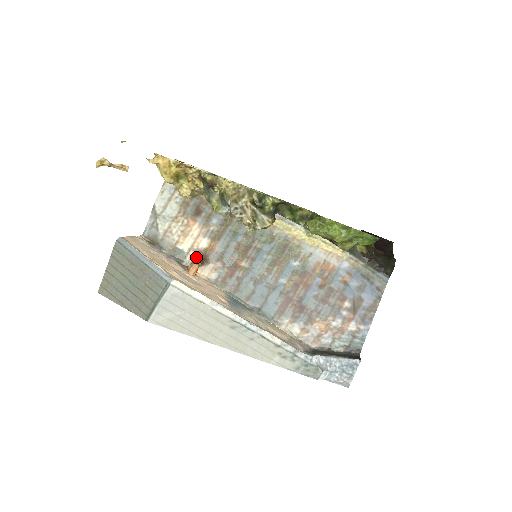
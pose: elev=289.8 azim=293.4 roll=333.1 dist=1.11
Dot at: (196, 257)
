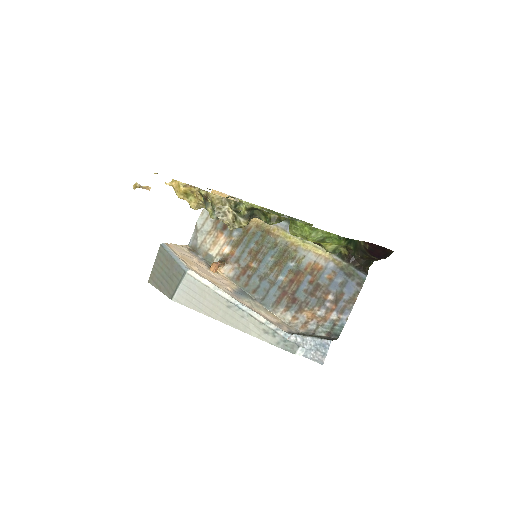
Dot at: (220, 260)
